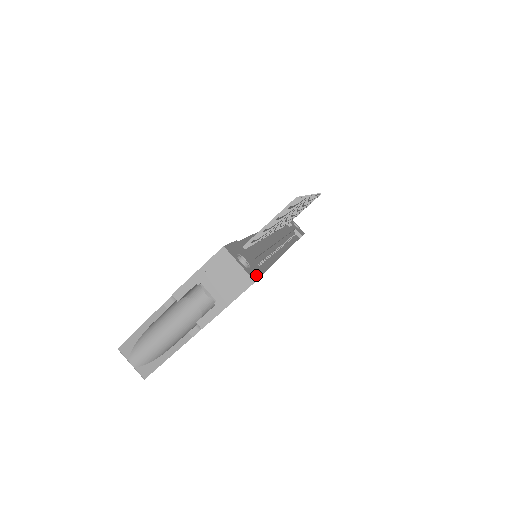
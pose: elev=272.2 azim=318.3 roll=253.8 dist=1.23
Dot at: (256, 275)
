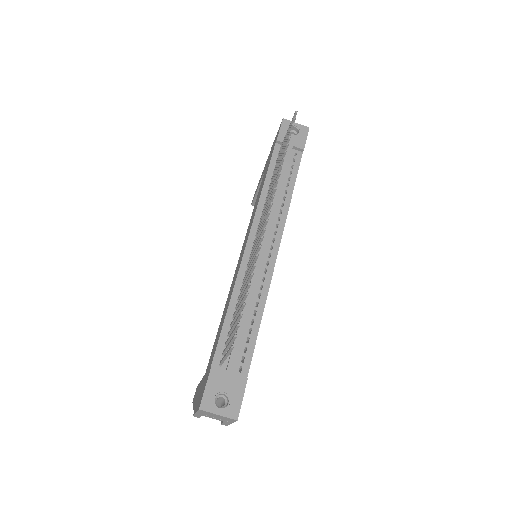
Dot at: (238, 405)
